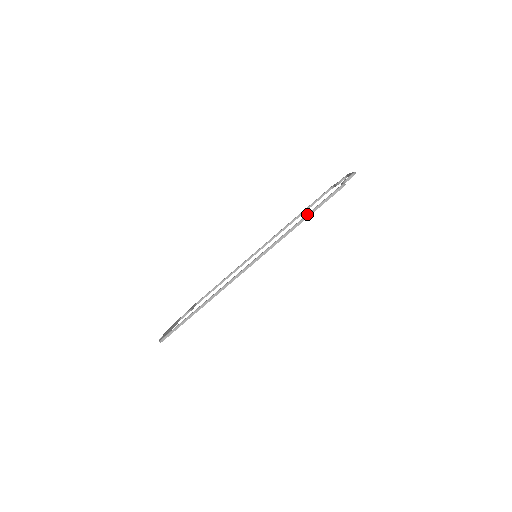
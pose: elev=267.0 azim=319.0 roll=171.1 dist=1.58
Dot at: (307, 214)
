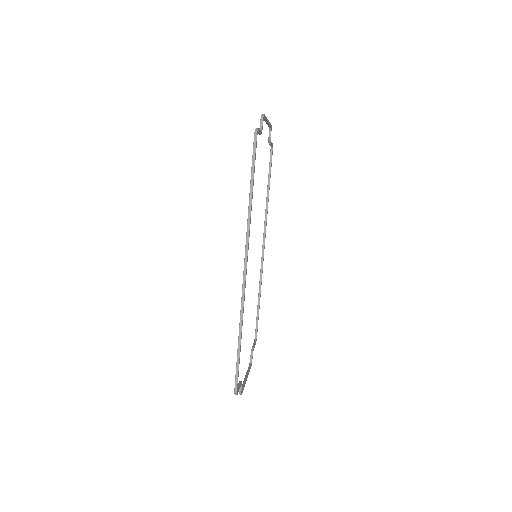
Dot at: (250, 181)
